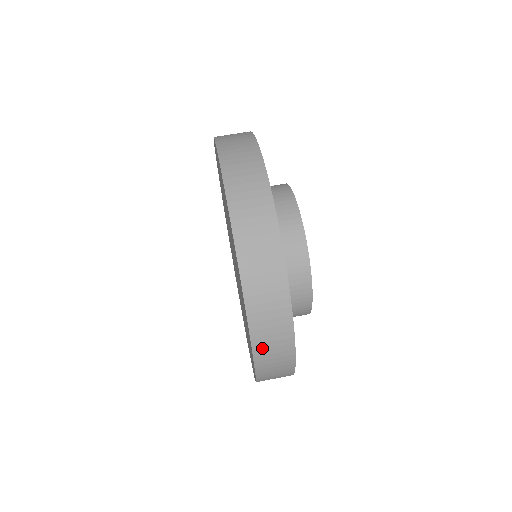
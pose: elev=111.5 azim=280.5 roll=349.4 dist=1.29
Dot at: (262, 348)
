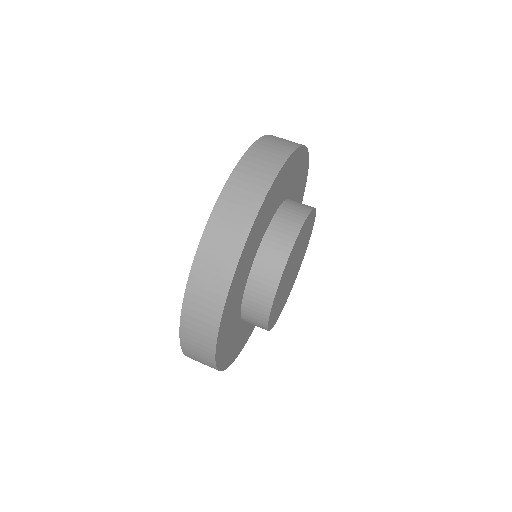
Dot at: (188, 337)
